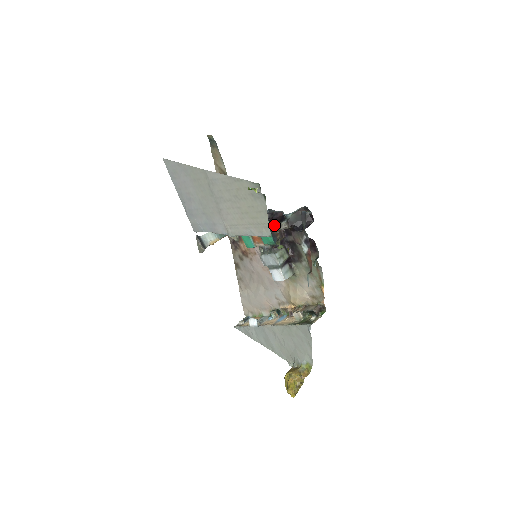
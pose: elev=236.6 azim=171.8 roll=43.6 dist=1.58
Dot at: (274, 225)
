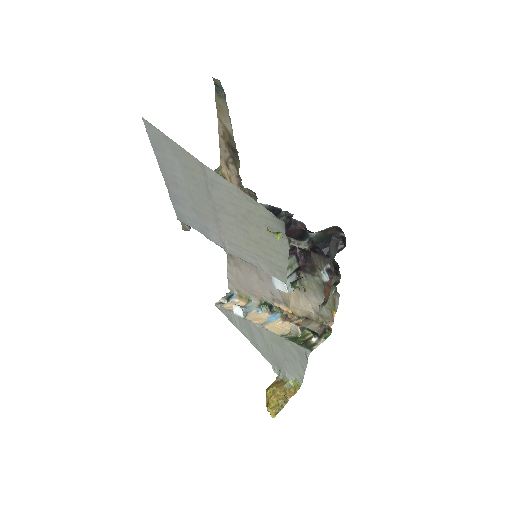
Dot at: occluded
